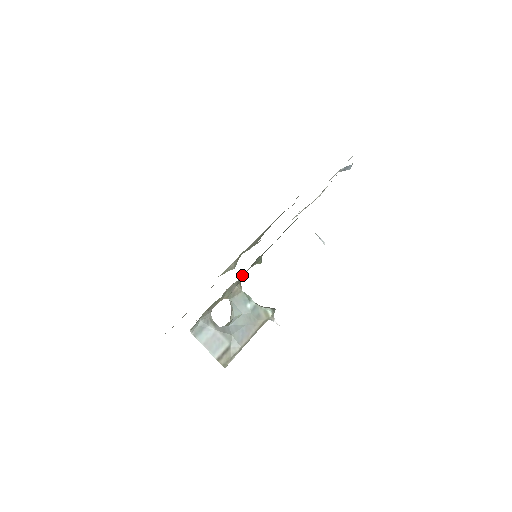
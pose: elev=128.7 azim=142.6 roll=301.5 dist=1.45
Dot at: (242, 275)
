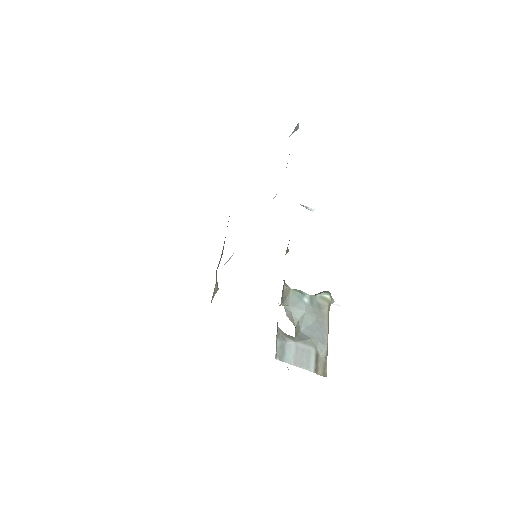
Dot at: occluded
